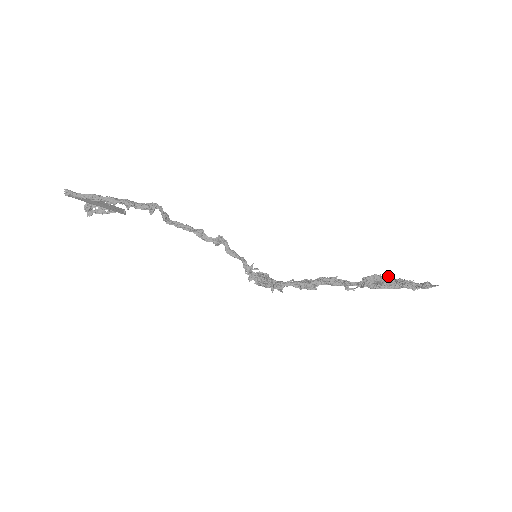
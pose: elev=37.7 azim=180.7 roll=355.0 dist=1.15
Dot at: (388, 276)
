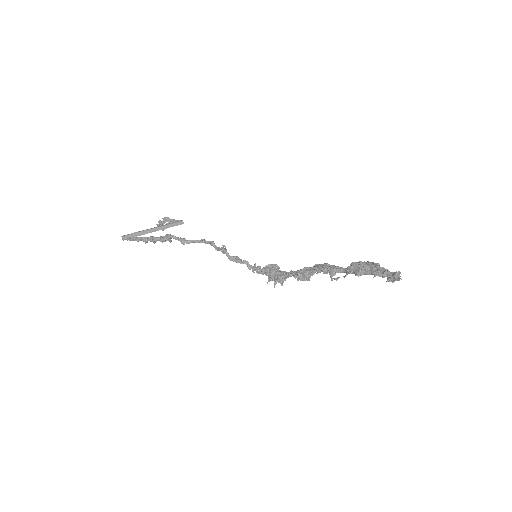
Dot at: (365, 264)
